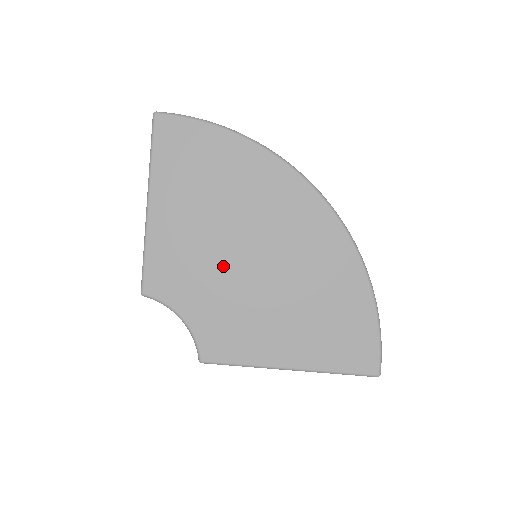
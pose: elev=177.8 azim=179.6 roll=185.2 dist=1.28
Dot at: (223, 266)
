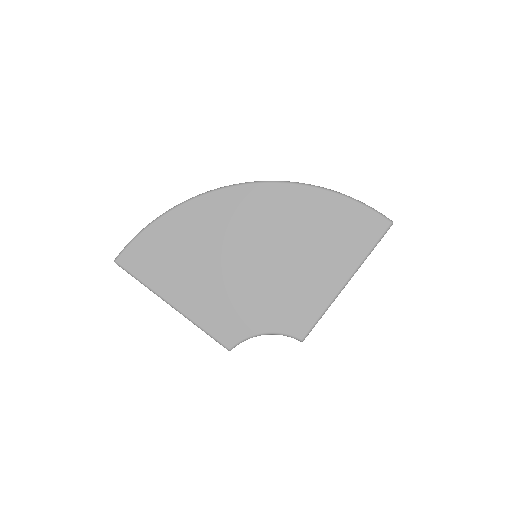
Dot at: (246, 282)
